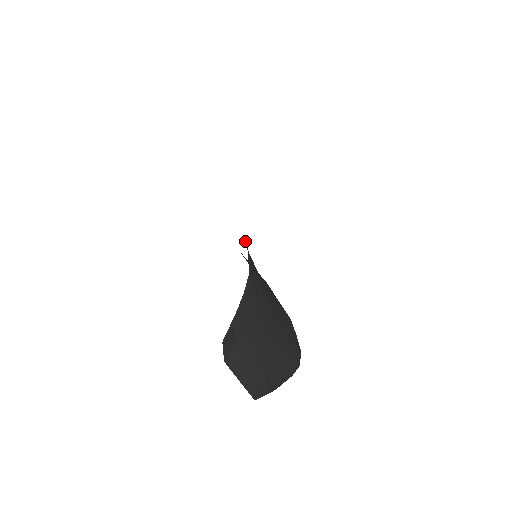
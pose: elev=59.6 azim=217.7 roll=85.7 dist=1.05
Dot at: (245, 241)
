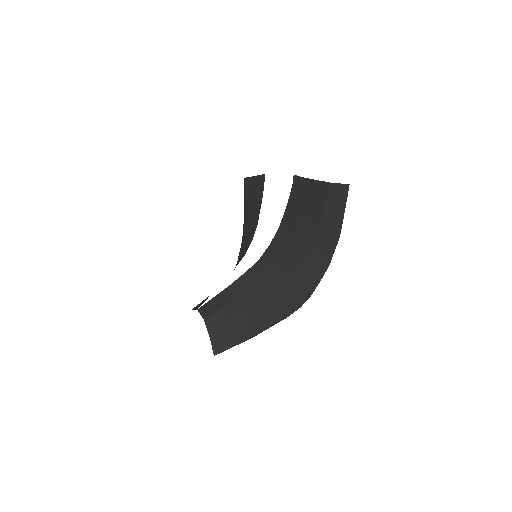
Dot at: (274, 238)
